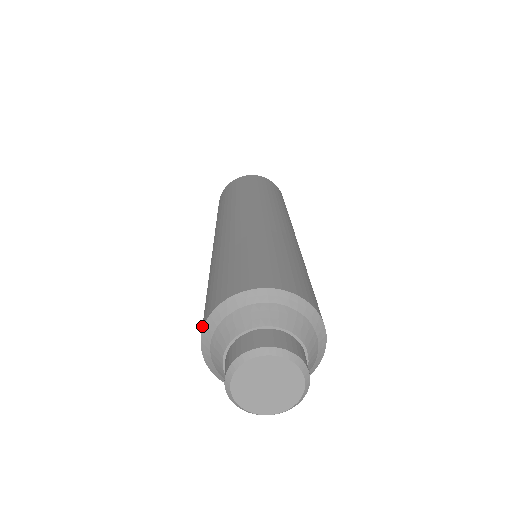
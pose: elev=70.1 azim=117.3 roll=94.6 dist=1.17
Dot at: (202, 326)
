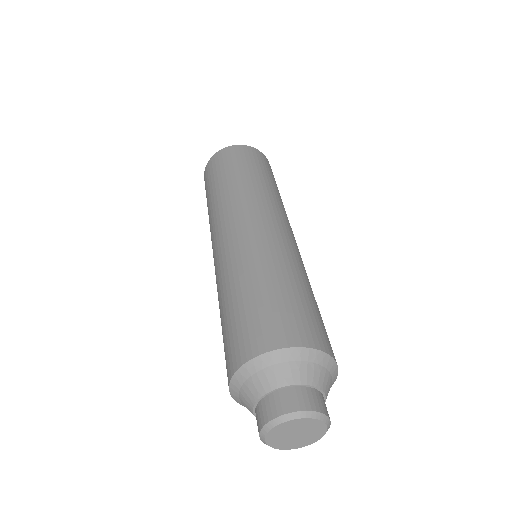
Dot at: (259, 346)
